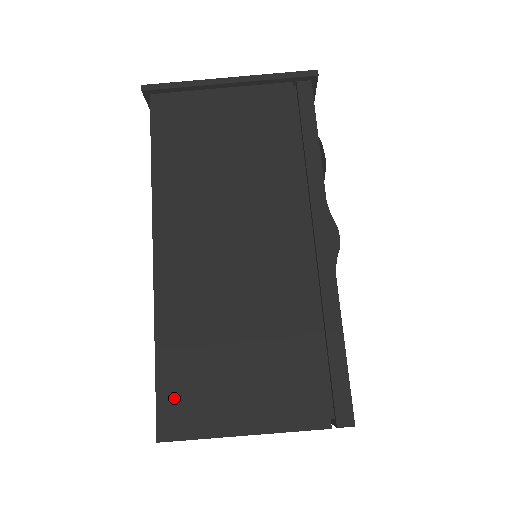
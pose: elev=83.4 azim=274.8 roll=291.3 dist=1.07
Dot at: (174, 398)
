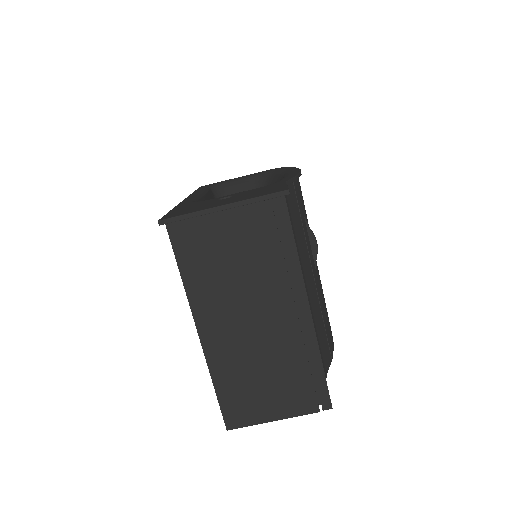
Dot at: (231, 410)
